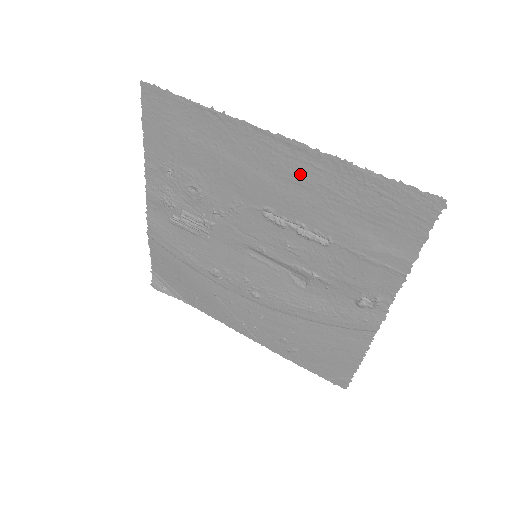
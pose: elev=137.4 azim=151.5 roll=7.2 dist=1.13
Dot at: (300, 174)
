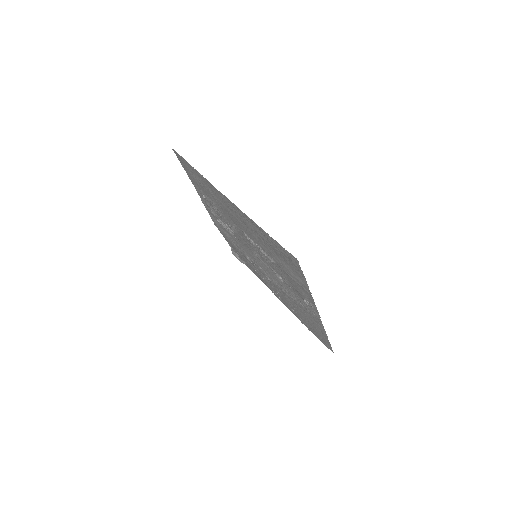
Dot at: (243, 219)
